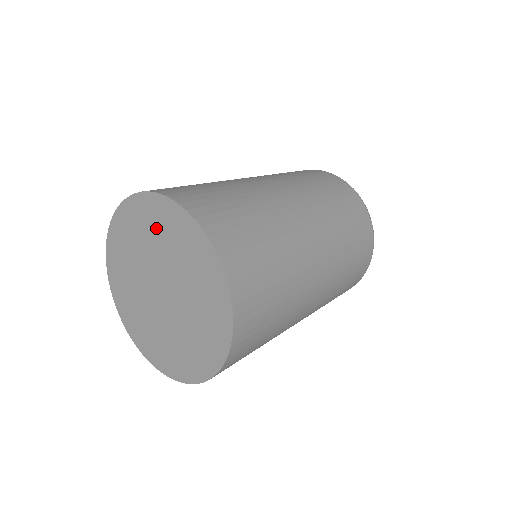
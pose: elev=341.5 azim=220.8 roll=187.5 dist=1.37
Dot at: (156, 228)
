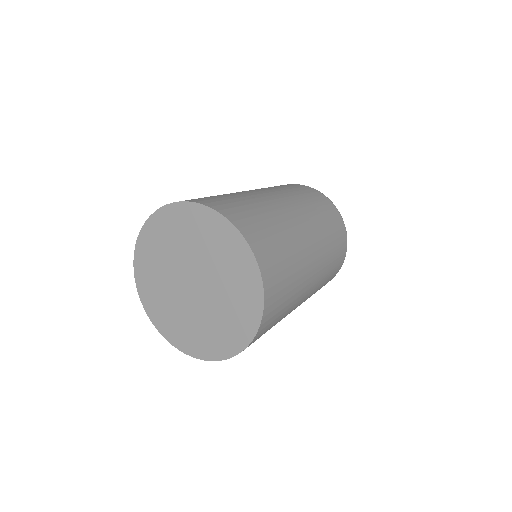
Dot at: (211, 240)
